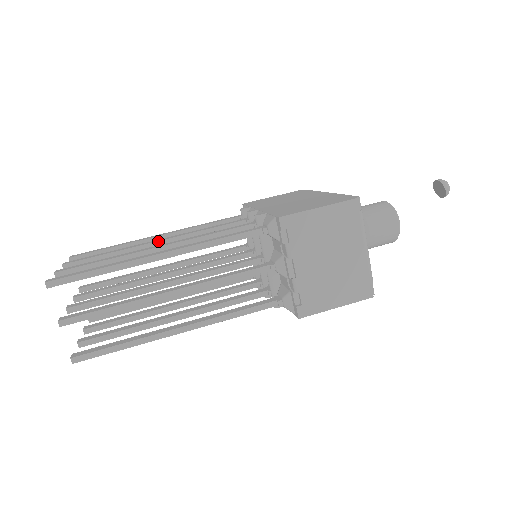
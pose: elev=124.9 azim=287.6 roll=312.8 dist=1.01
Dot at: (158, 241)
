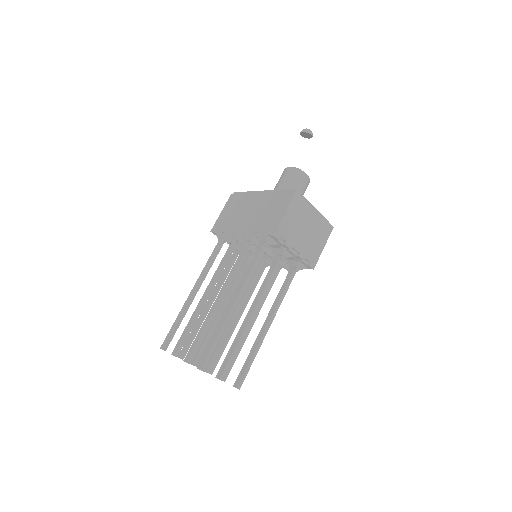
Dot at: (206, 297)
